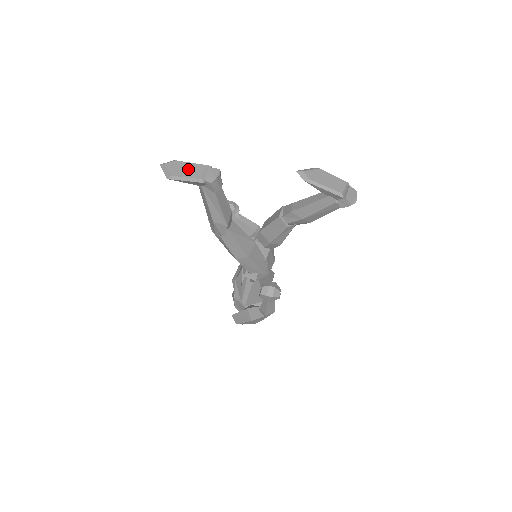
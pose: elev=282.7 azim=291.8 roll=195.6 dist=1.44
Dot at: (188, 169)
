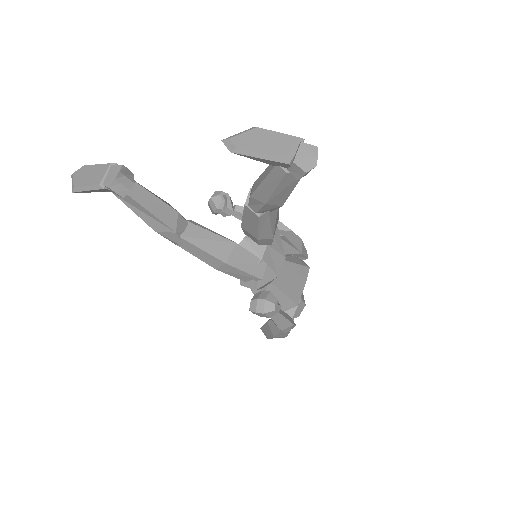
Dot at: (91, 174)
